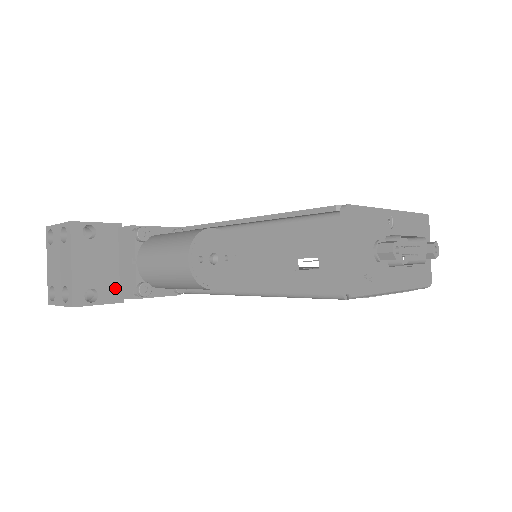
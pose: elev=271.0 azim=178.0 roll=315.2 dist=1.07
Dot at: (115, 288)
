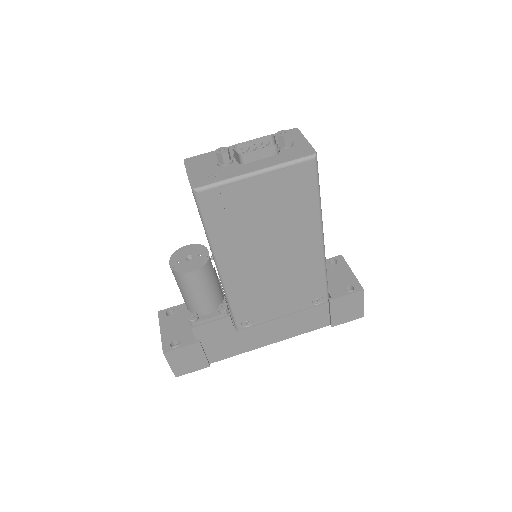
Dot at: (192, 336)
